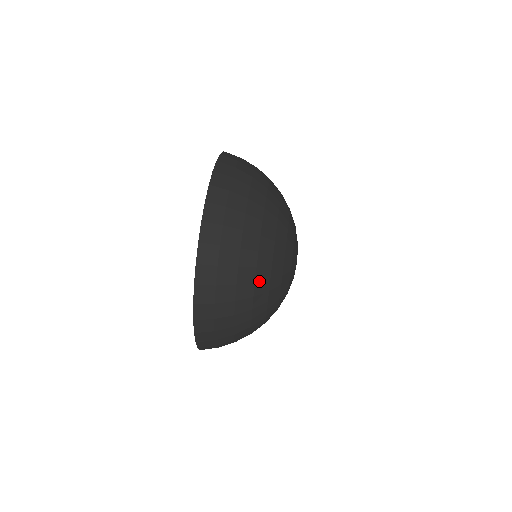
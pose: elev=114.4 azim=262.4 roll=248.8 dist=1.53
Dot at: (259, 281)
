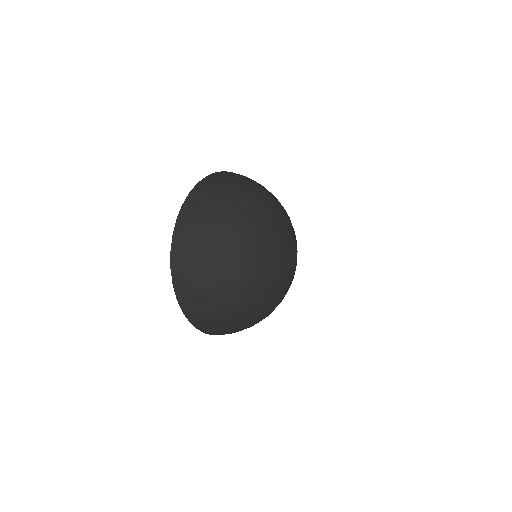
Dot at: (225, 267)
